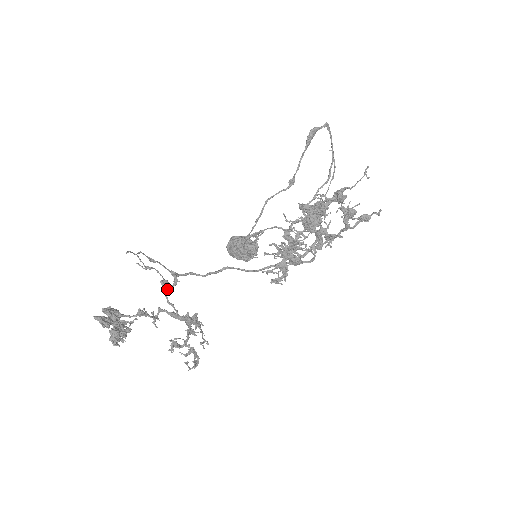
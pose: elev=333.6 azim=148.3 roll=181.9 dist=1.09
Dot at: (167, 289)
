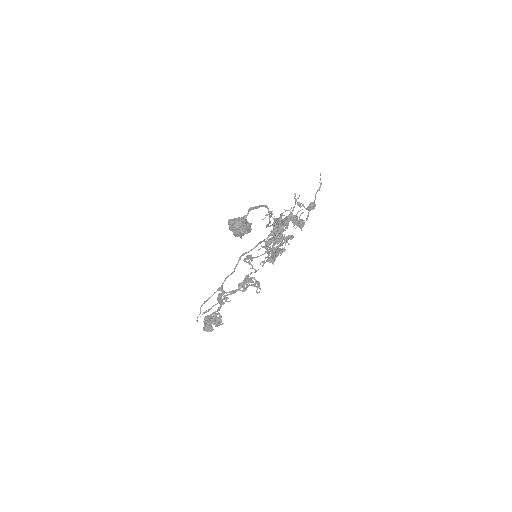
Dot at: (222, 294)
